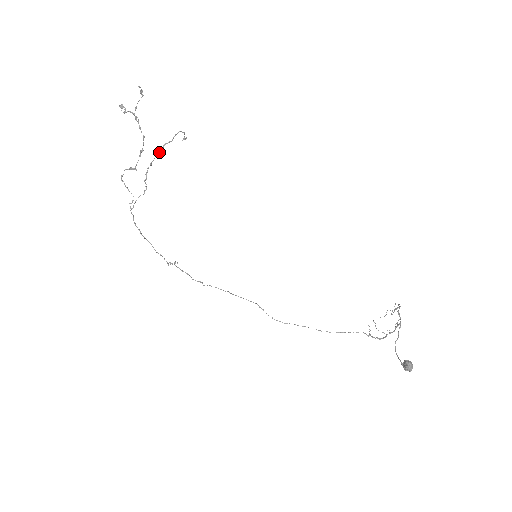
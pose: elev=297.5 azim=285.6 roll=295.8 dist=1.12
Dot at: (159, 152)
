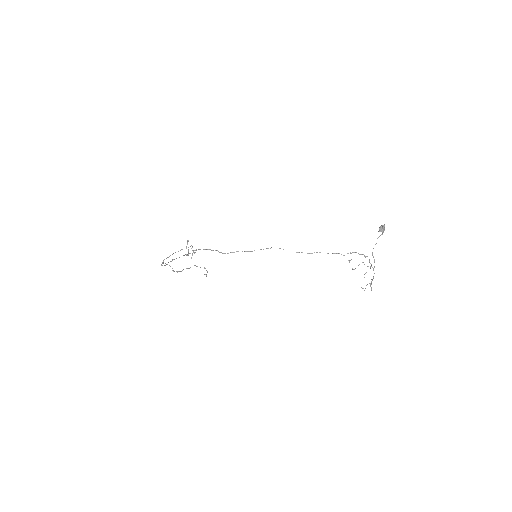
Dot at: occluded
